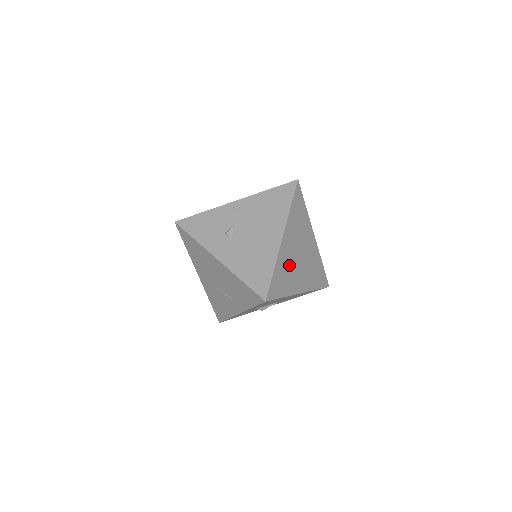
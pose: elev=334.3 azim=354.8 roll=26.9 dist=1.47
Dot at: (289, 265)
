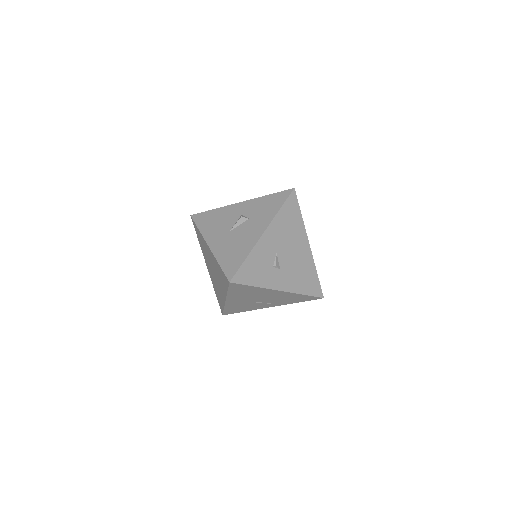
Dot at: occluded
